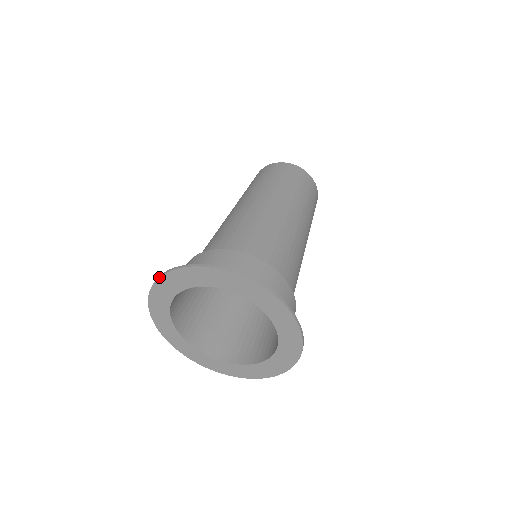
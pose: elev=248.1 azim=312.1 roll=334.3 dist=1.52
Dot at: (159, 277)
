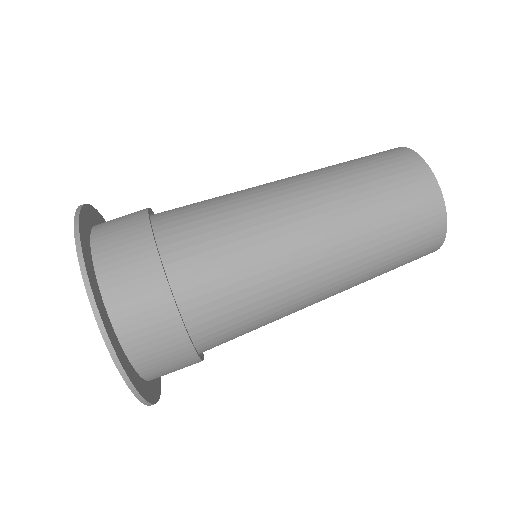
Dot at: (74, 234)
